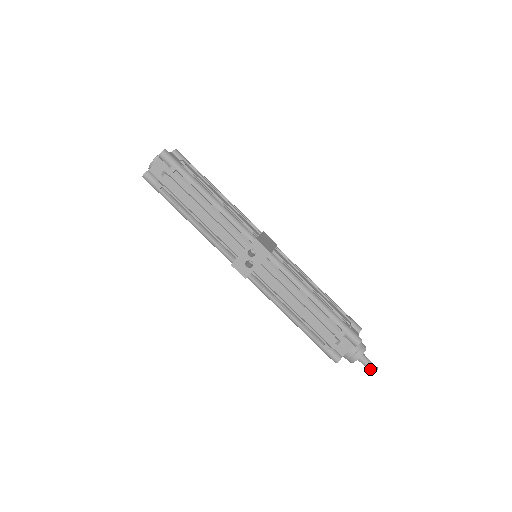
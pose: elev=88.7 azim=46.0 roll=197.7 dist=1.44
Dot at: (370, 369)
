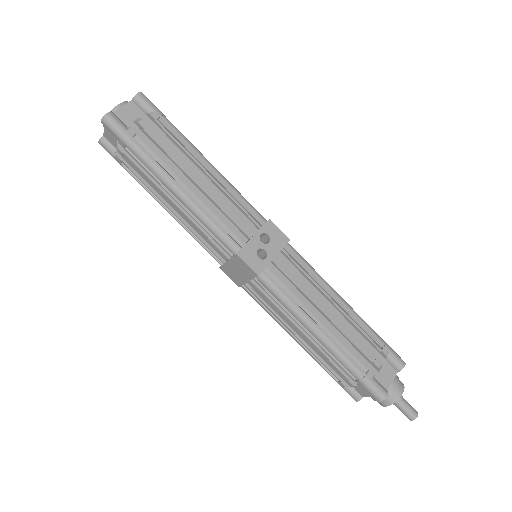
Dot at: (411, 412)
